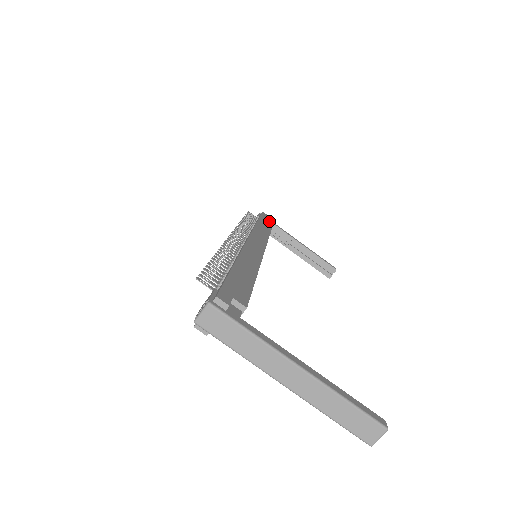
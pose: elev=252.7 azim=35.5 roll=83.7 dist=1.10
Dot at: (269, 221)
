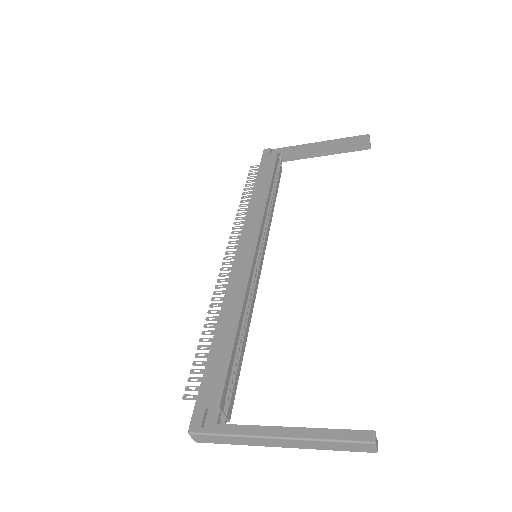
Dot at: (270, 162)
